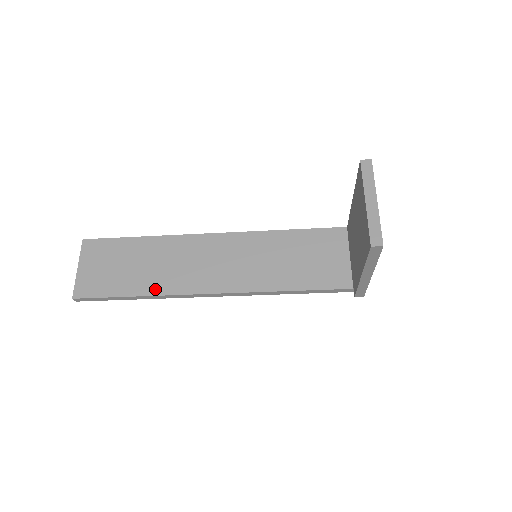
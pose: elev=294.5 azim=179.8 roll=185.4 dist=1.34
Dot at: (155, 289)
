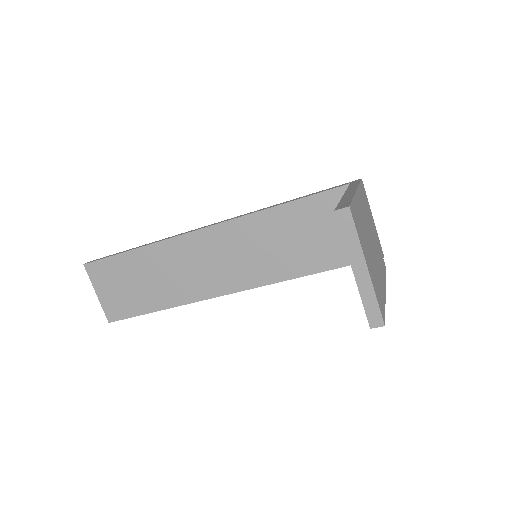
Dot at: (174, 300)
